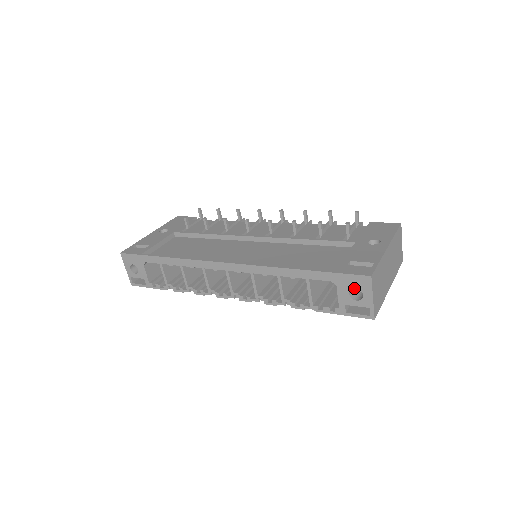
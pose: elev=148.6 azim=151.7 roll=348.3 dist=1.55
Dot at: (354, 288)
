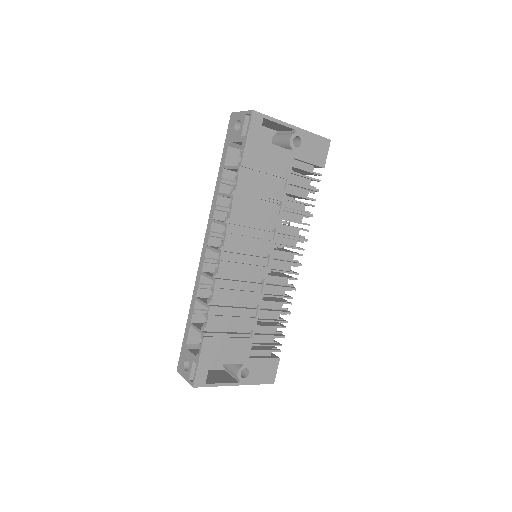
Dot at: (234, 127)
